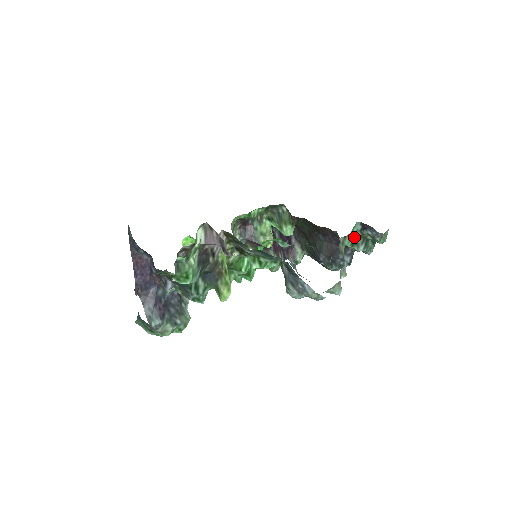
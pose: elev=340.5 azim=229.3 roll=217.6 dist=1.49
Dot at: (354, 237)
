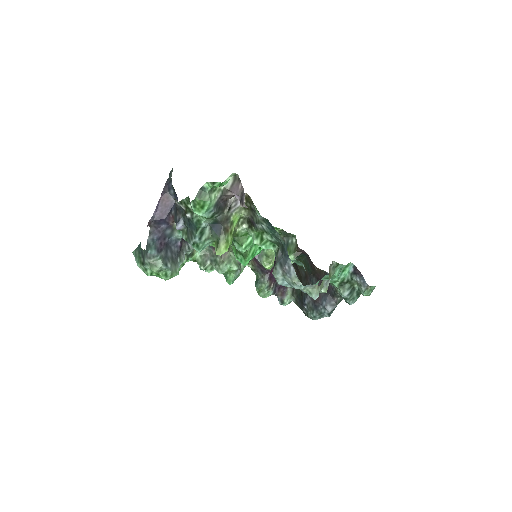
Dot at: (344, 278)
